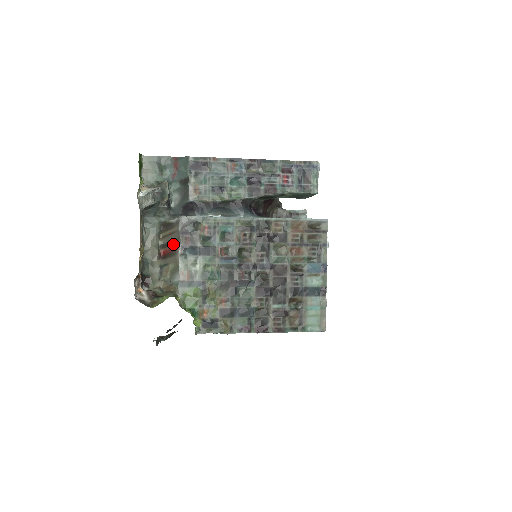
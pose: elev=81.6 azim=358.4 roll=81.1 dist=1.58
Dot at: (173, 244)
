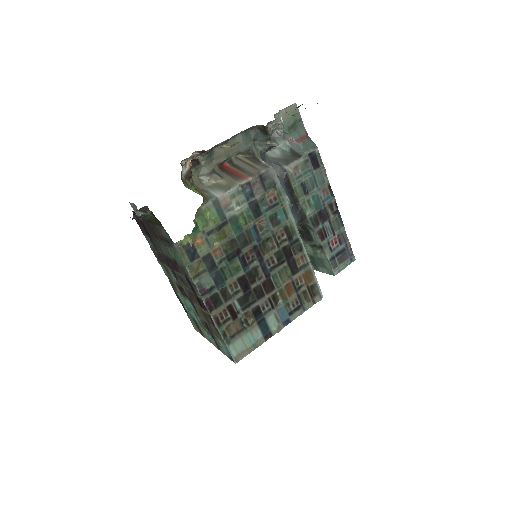
Dot at: (243, 172)
